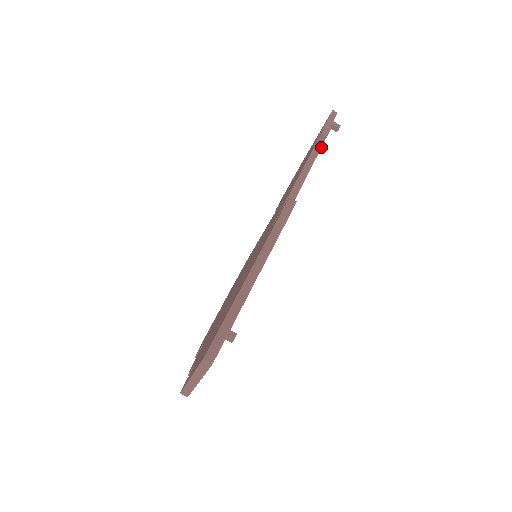
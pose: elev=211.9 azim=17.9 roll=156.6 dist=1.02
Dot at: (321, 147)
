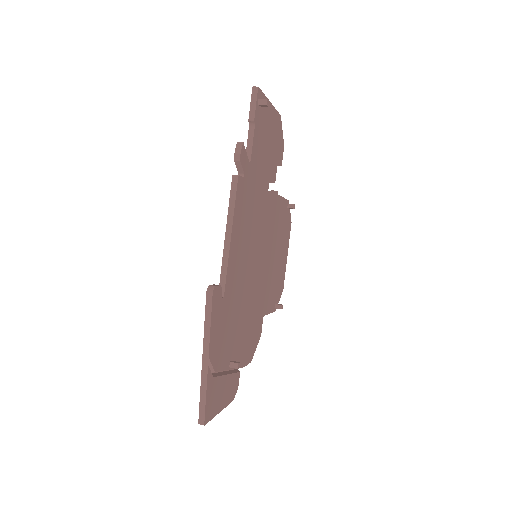
Dot at: (237, 180)
